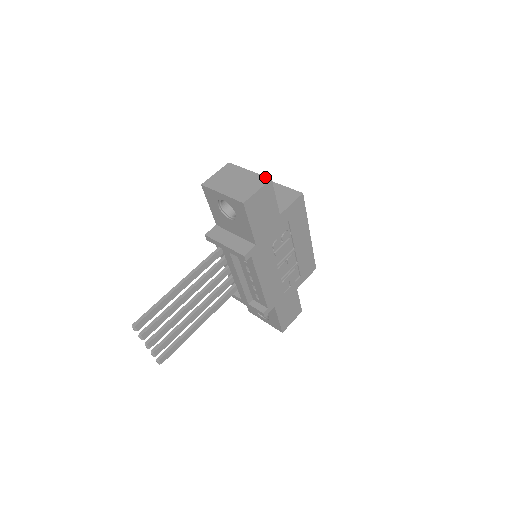
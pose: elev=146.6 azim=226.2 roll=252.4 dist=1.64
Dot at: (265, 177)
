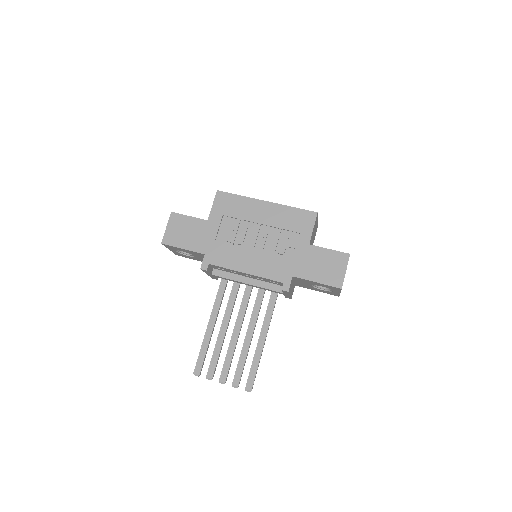
Dot at: occluded
